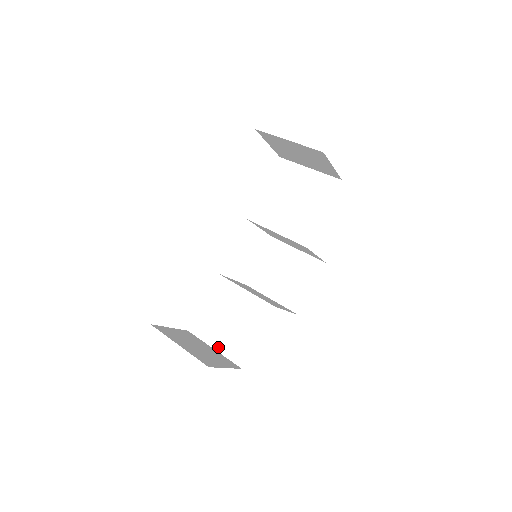
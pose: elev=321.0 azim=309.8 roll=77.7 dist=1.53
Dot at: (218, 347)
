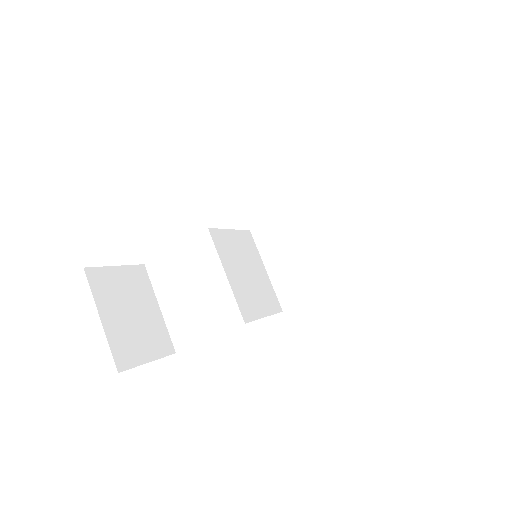
Dot at: (165, 310)
